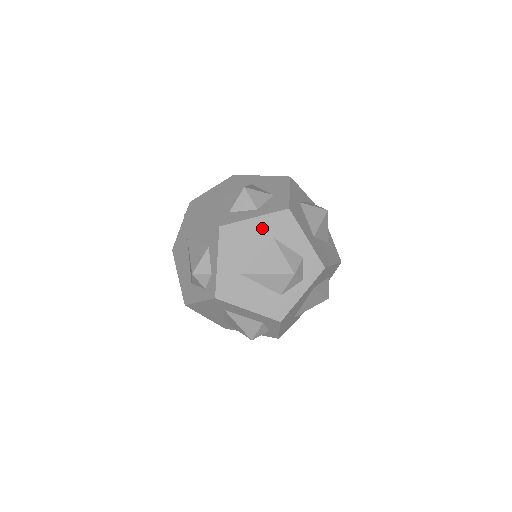
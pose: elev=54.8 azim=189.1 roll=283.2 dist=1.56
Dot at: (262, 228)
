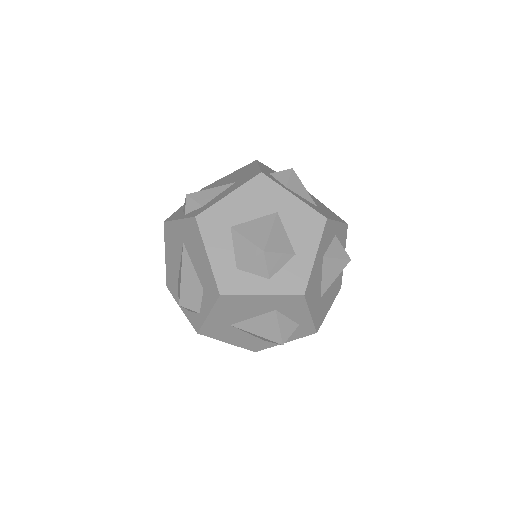
Dot at: (267, 303)
